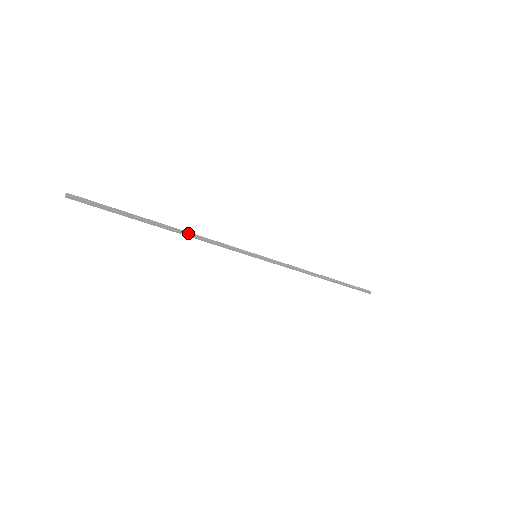
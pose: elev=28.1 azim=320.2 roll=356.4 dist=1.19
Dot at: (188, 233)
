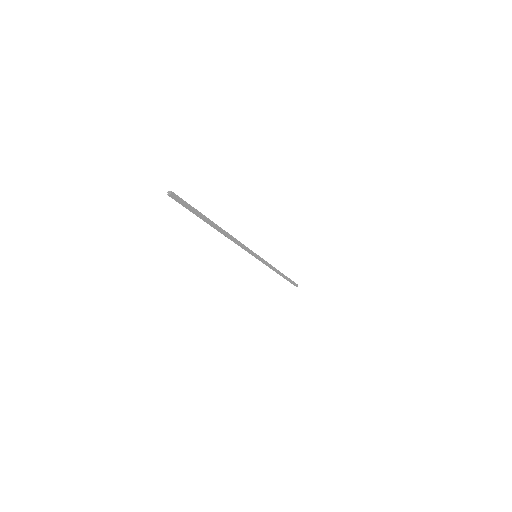
Dot at: (229, 235)
